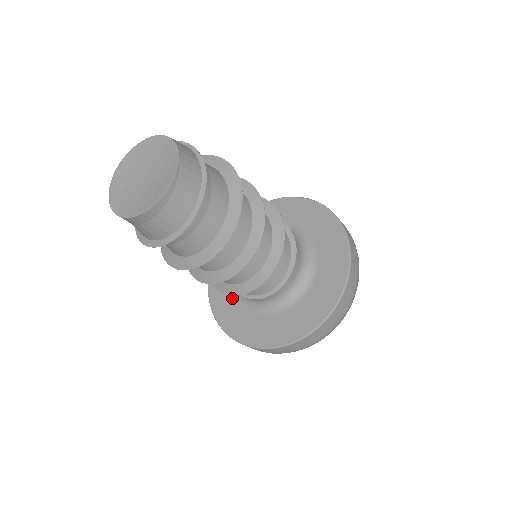
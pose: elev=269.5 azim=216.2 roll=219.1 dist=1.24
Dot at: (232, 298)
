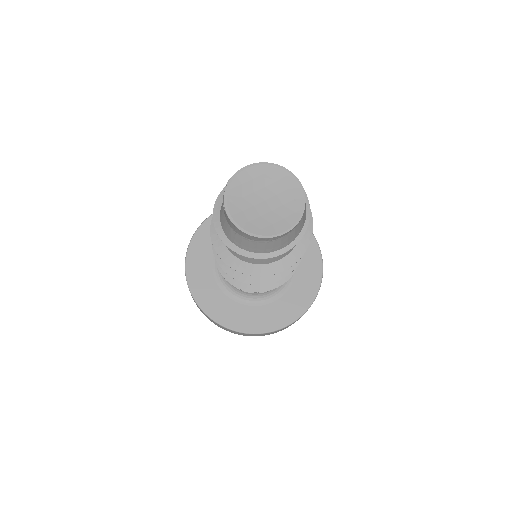
Dot at: (209, 269)
